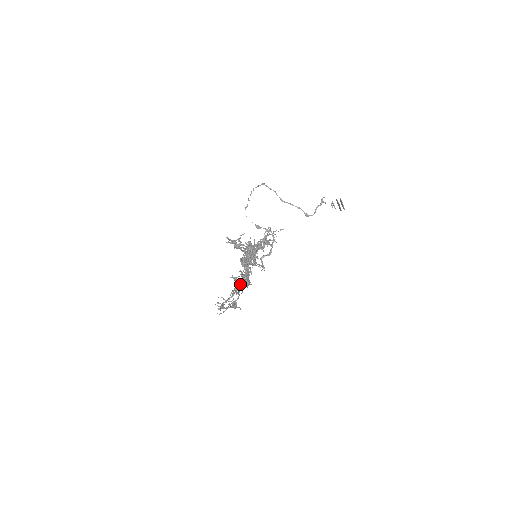
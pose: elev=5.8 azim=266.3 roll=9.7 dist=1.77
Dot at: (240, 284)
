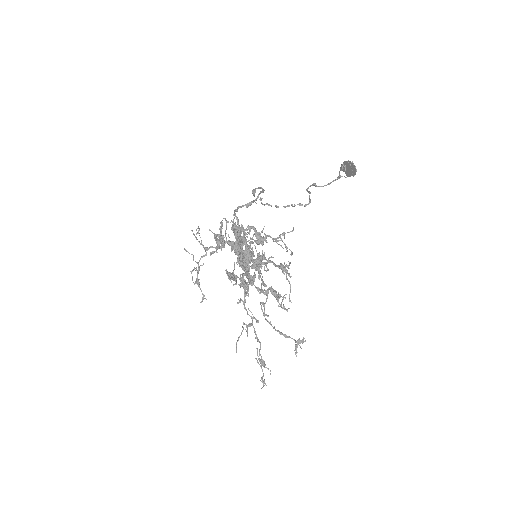
Dot at: occluded
